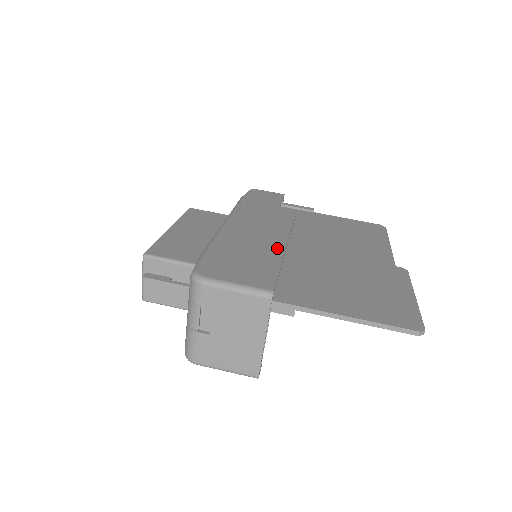
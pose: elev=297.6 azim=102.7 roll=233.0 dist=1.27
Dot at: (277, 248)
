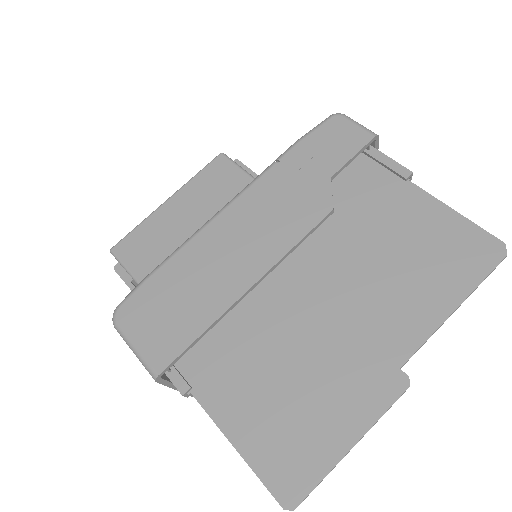
Dot at: (233, 290)
